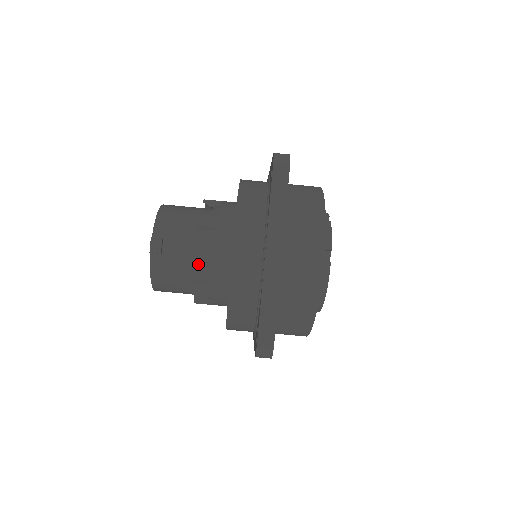
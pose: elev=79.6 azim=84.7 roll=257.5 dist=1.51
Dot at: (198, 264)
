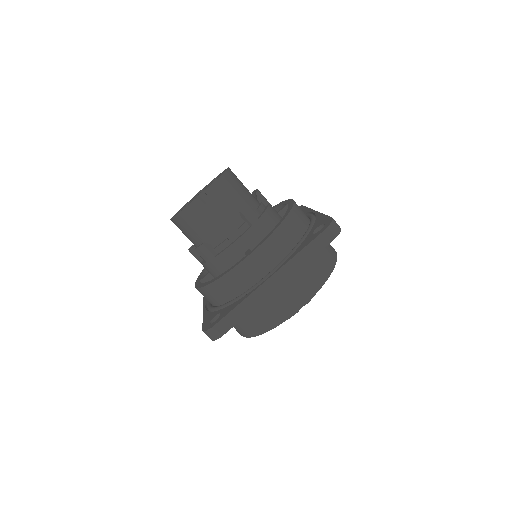
Dot at: (218, 236)
